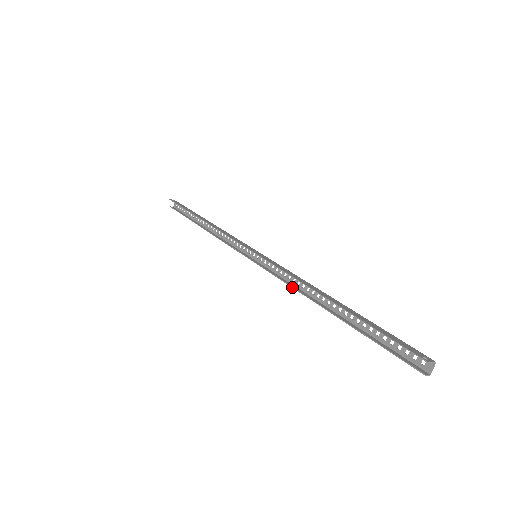
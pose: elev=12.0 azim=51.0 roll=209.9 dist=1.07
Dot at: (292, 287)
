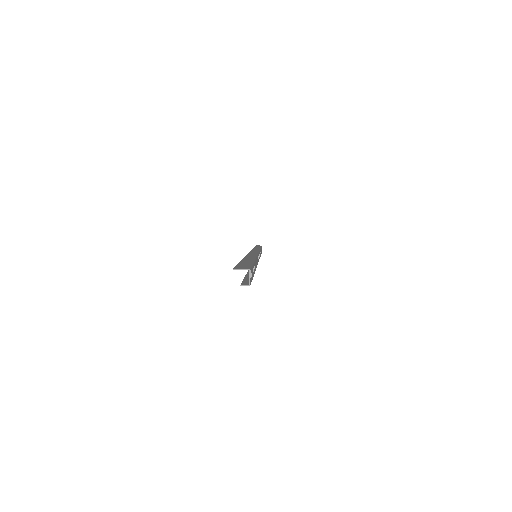
Dot at: occluded
